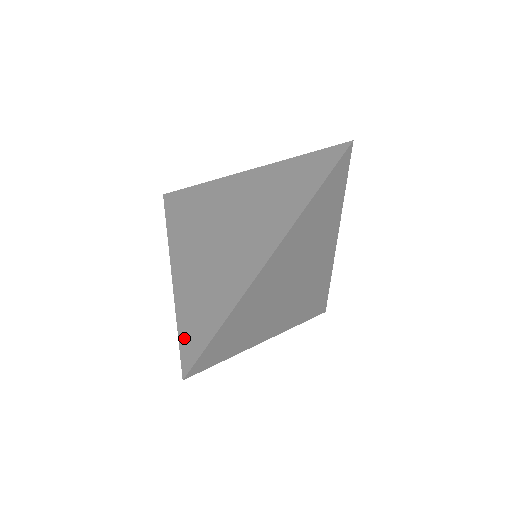
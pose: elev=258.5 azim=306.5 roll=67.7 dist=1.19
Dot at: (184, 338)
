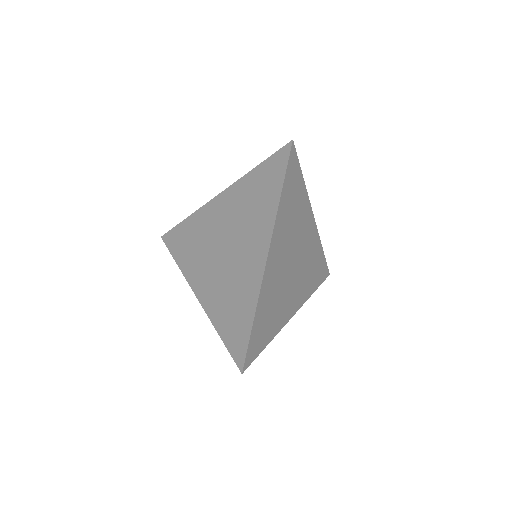
Dot at: (229, 343)
